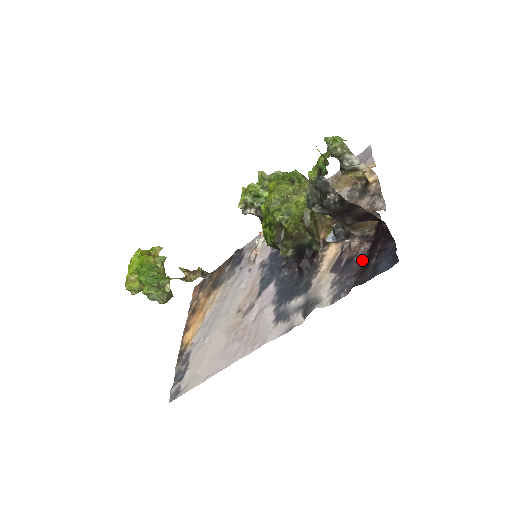
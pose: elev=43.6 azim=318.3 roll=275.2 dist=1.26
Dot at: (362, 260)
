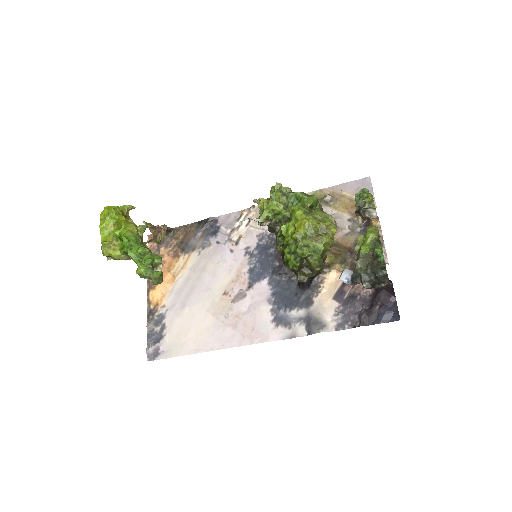
Dot at: (365, 302)
